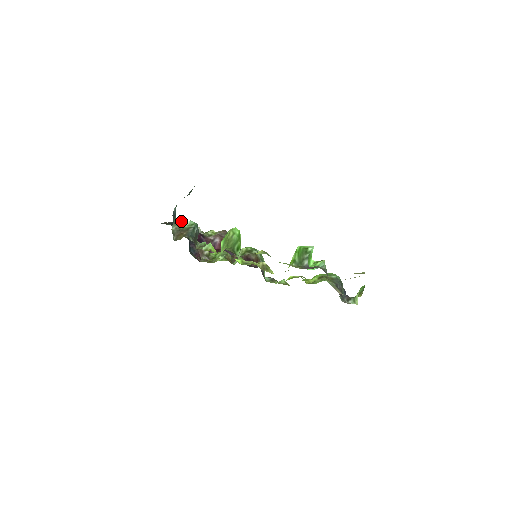
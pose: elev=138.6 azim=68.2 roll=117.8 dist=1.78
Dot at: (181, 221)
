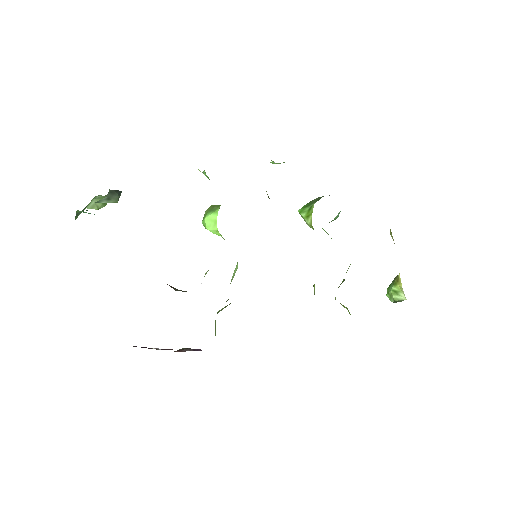
Dot at: occluded
